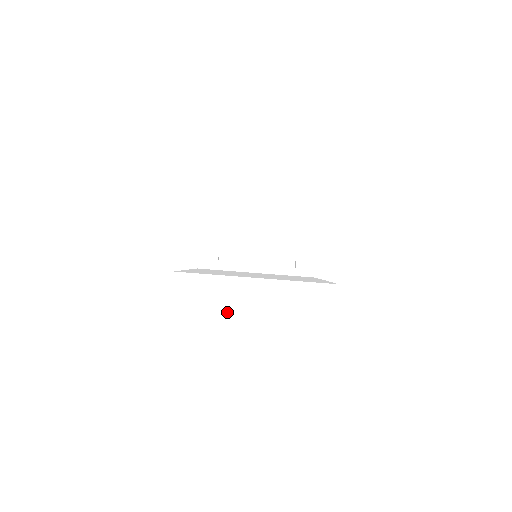
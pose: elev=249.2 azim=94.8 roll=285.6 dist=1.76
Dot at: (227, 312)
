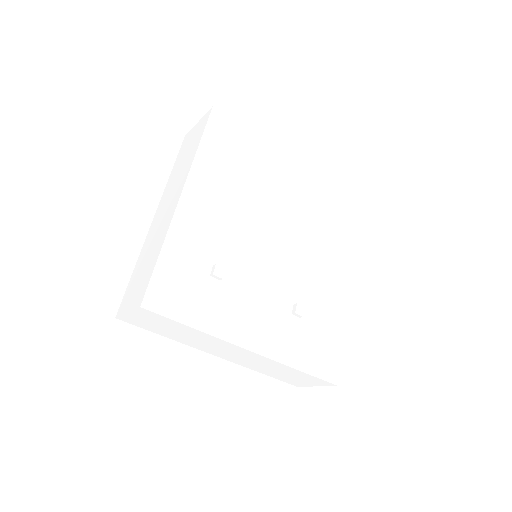
Dot at: (208, 344)
